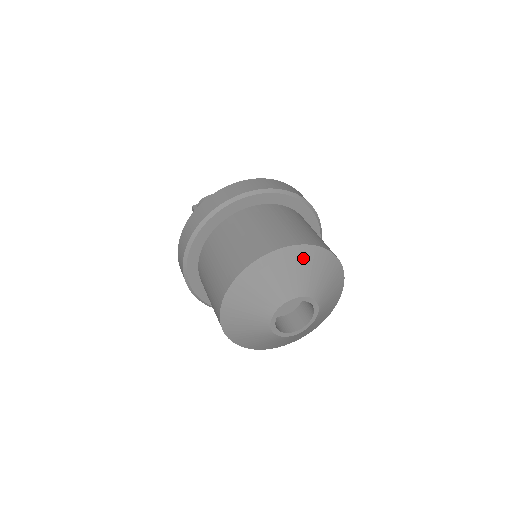
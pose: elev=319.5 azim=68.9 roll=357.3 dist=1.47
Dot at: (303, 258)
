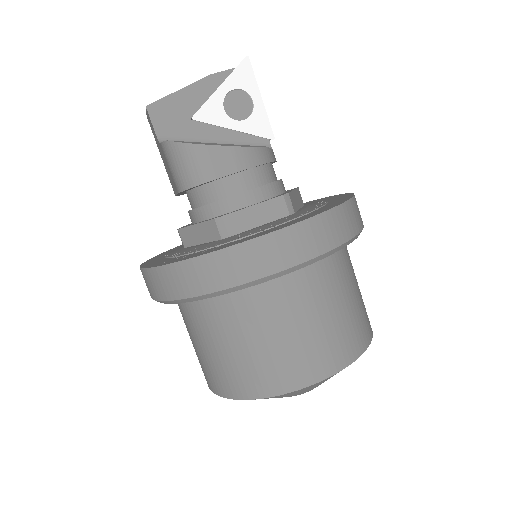
Dot at: (335, 374)
